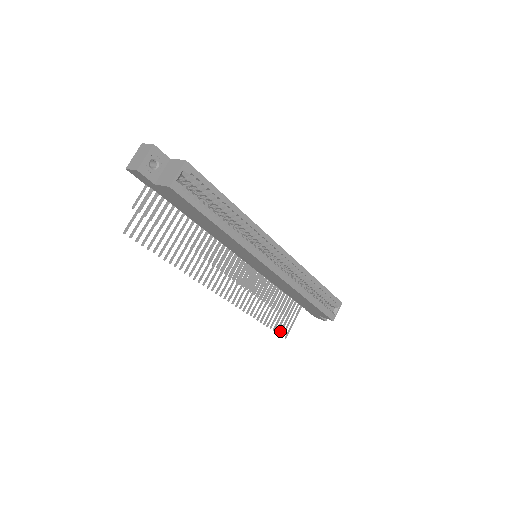
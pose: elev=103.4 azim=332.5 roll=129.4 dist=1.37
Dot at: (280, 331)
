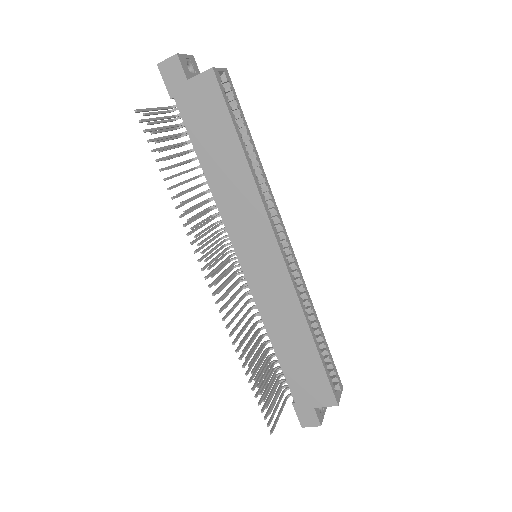
Dot at: (265, 414)
